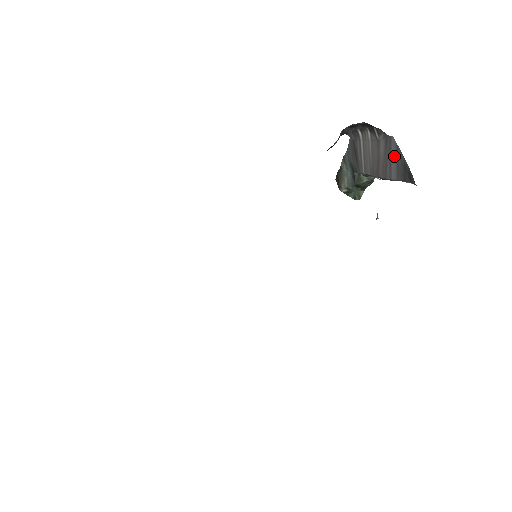
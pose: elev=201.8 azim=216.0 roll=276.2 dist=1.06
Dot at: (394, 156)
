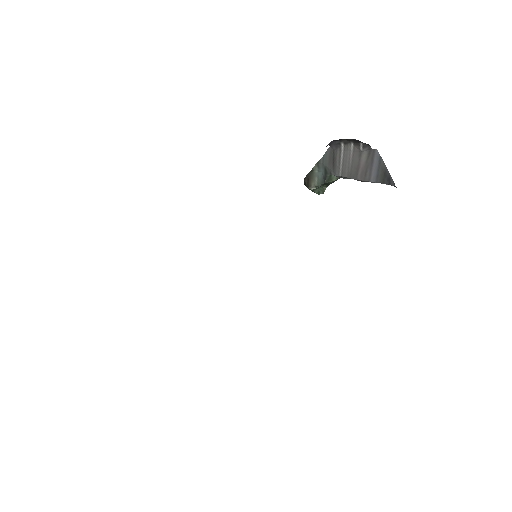
Dot at: (376, 164)
